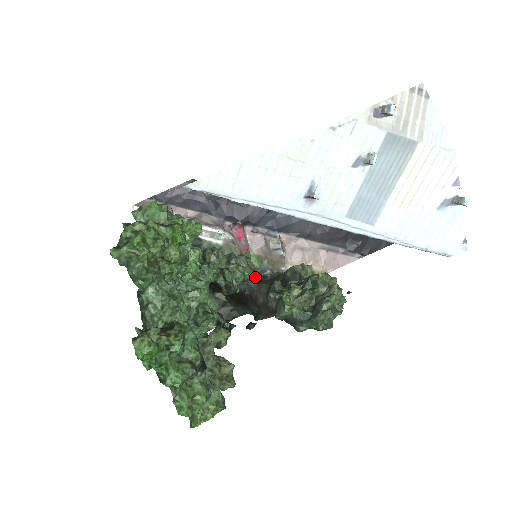
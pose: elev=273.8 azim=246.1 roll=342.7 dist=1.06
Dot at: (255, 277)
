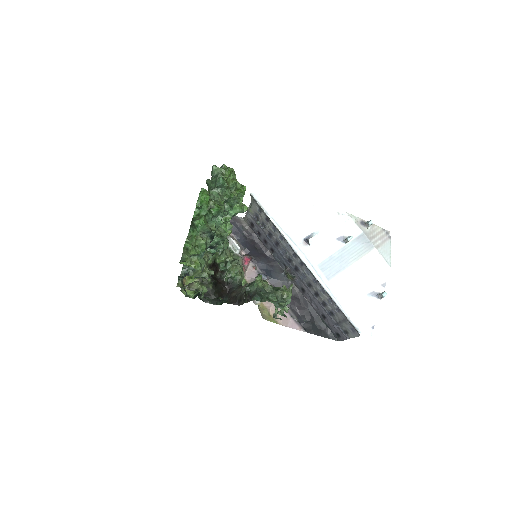
Dot at: (240, 282)
